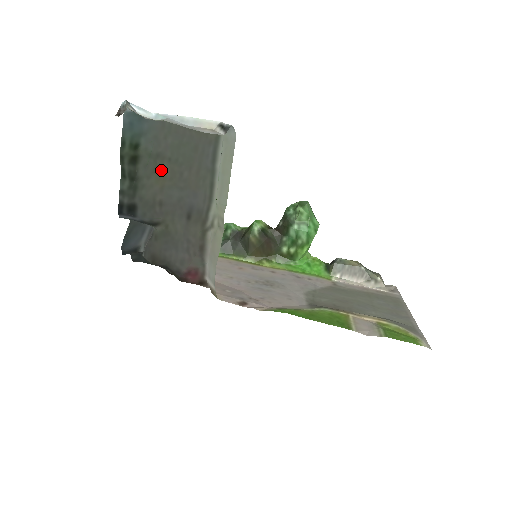
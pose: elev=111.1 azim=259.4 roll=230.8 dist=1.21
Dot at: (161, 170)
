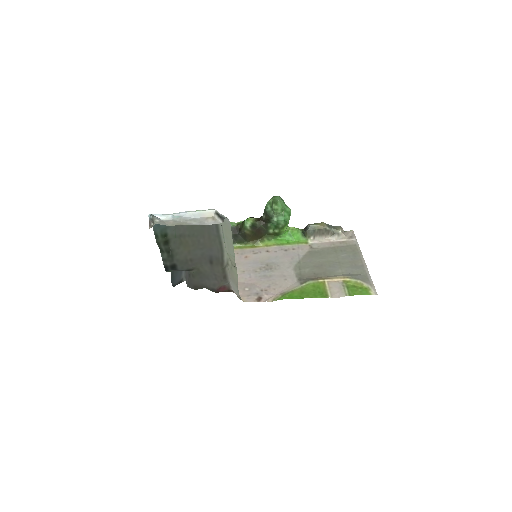
Dot at: (185, 242)
